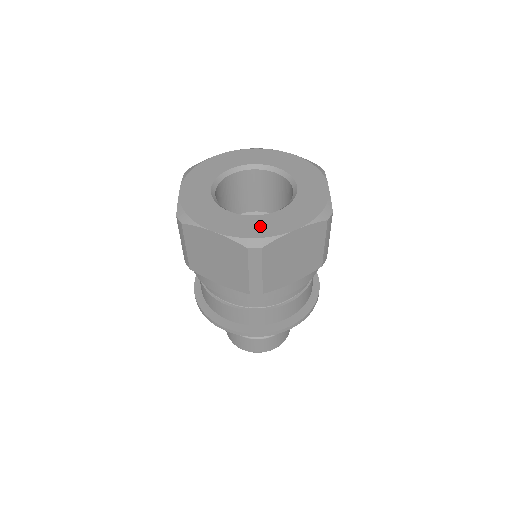
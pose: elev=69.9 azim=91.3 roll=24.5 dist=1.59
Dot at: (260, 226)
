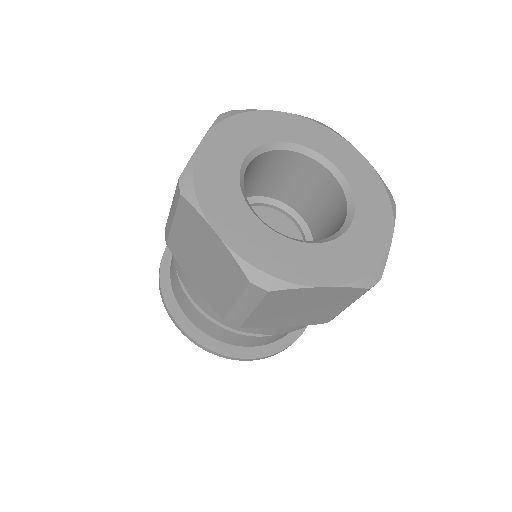
Dot at: (281, 257)
